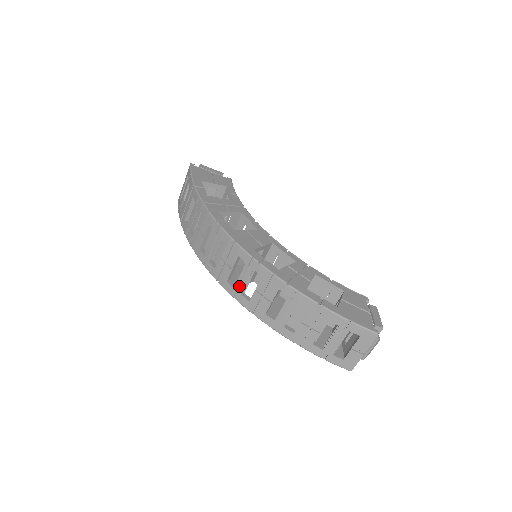
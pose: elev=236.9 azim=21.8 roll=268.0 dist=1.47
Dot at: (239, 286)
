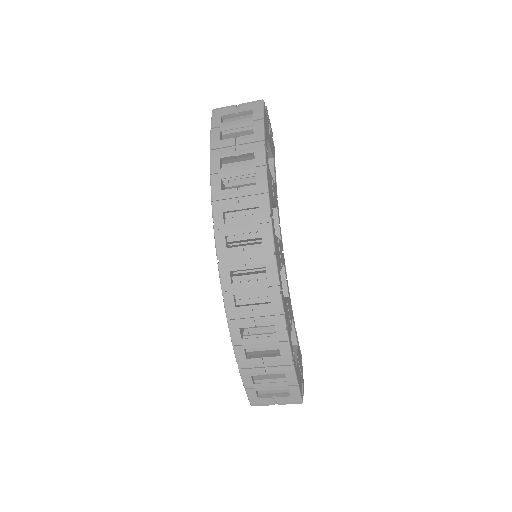
Dot at: (239, 288)
